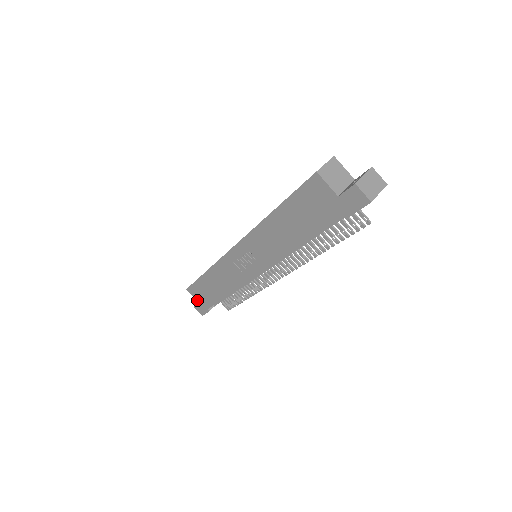
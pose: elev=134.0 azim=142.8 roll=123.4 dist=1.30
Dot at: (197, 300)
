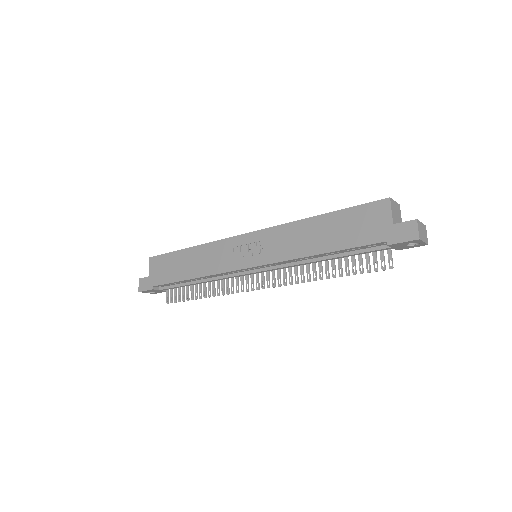
Dot at: (151, 273)
